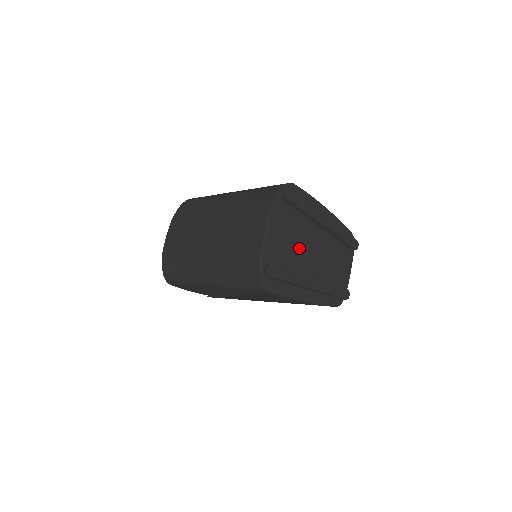
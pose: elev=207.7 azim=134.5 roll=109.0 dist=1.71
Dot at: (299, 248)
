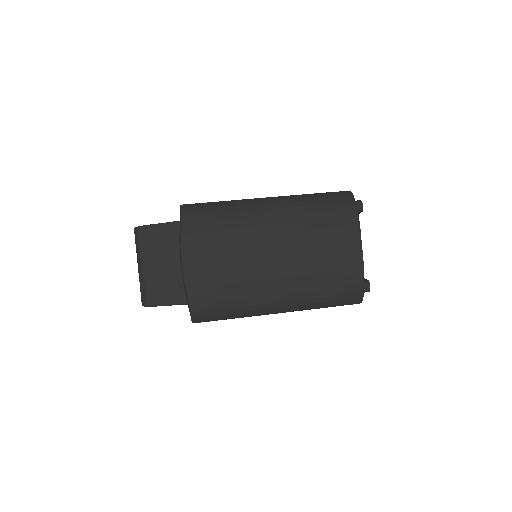
Dot at: occluded
